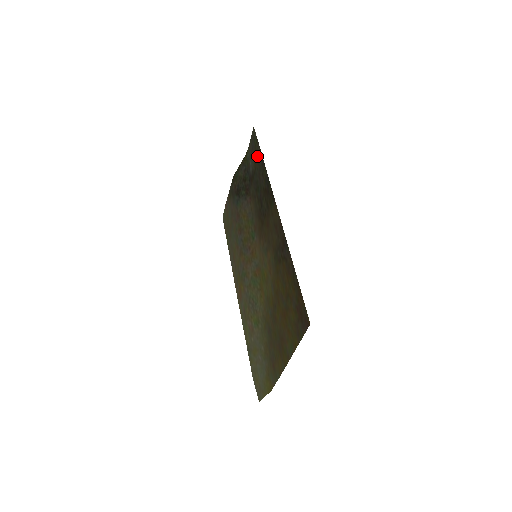
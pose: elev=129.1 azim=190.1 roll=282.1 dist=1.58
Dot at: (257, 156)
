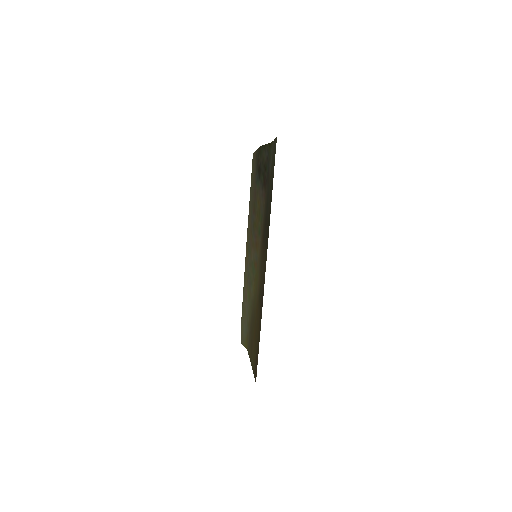
Dot at: (272, 176)
